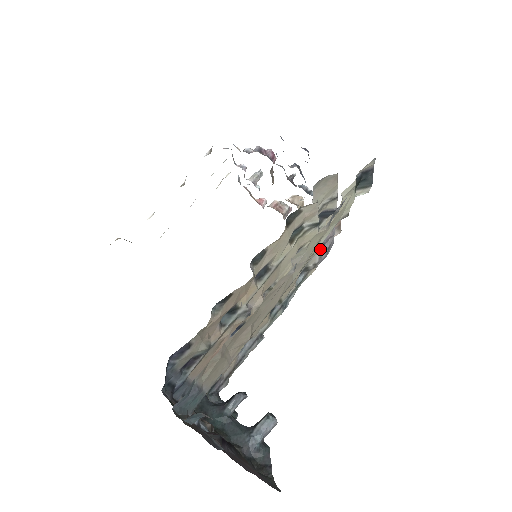
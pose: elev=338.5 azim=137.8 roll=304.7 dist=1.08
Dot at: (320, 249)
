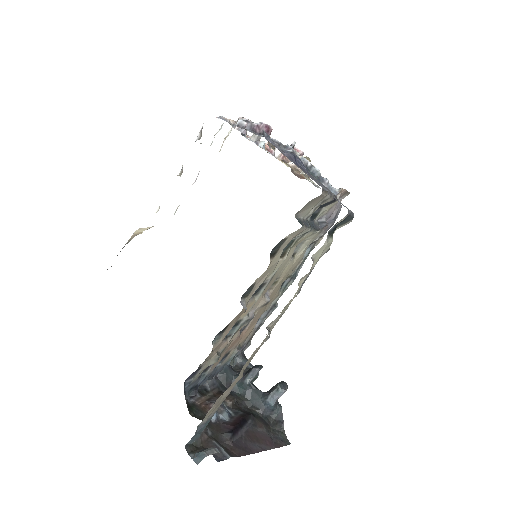
Dot at: (323, 228)
